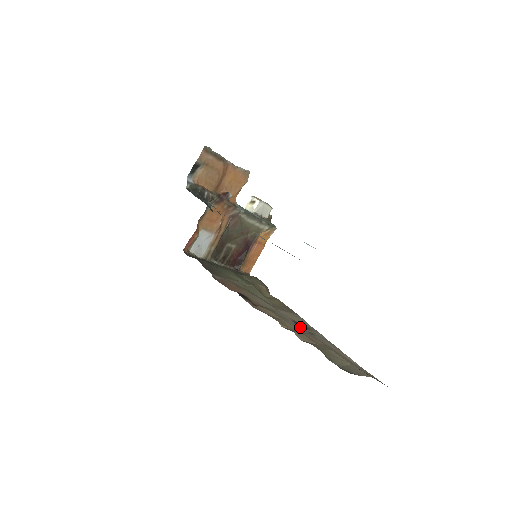
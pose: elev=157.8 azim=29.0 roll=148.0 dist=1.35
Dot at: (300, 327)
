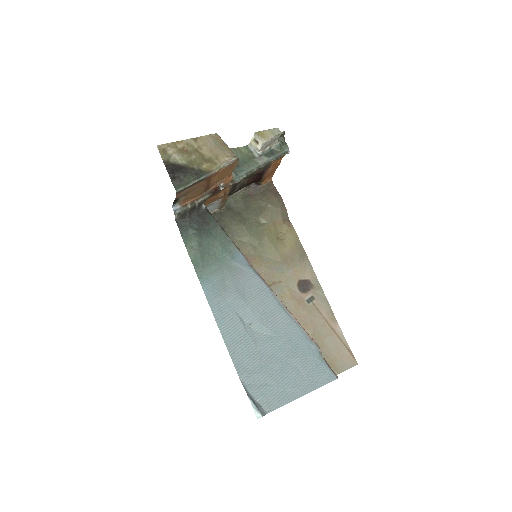
Dot at: (302, 294)
